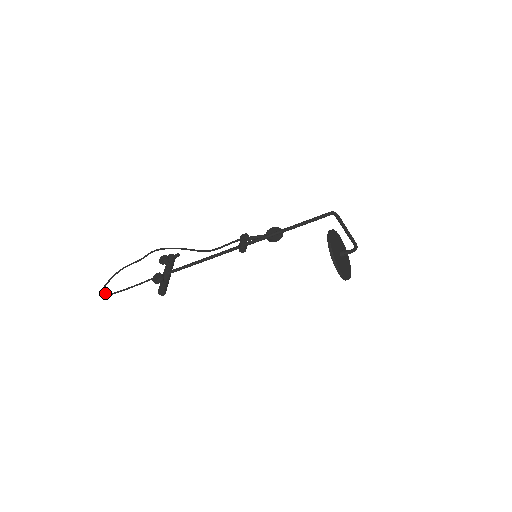
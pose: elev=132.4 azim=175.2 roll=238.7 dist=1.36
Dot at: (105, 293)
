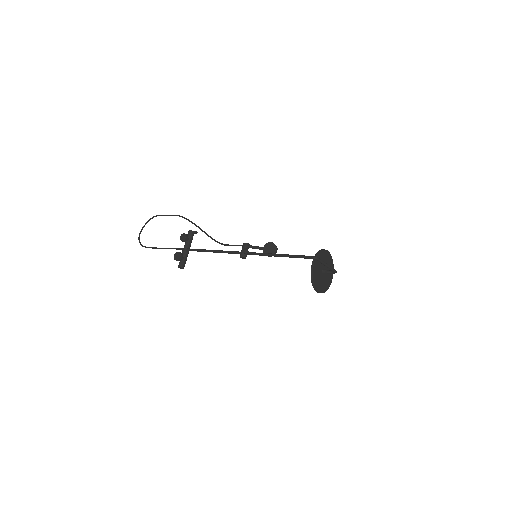
Dot at: (140, 244)
